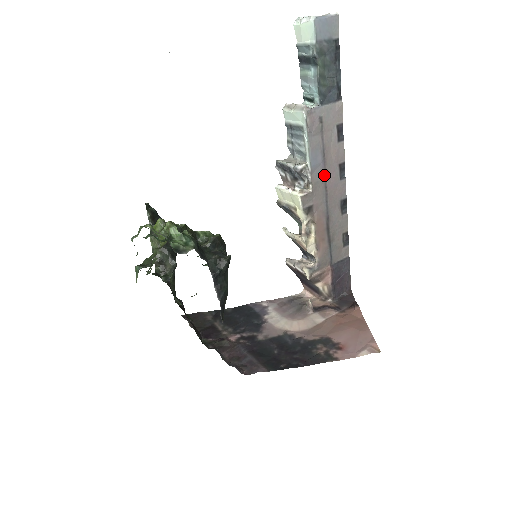
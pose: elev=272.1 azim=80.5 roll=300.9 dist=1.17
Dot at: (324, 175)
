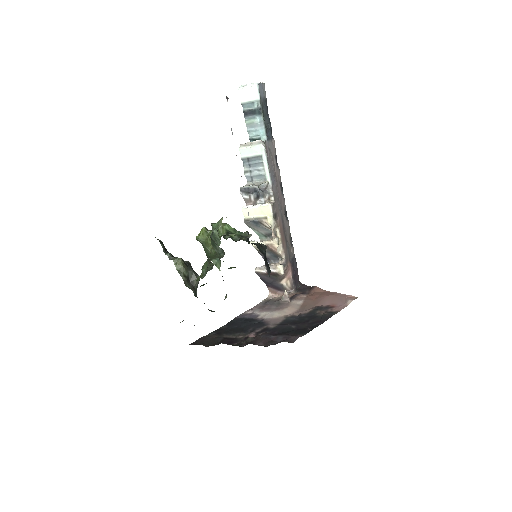
Dot at: (276, 190)
